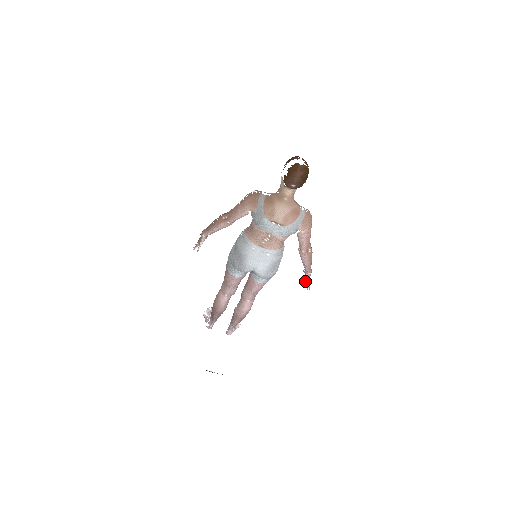
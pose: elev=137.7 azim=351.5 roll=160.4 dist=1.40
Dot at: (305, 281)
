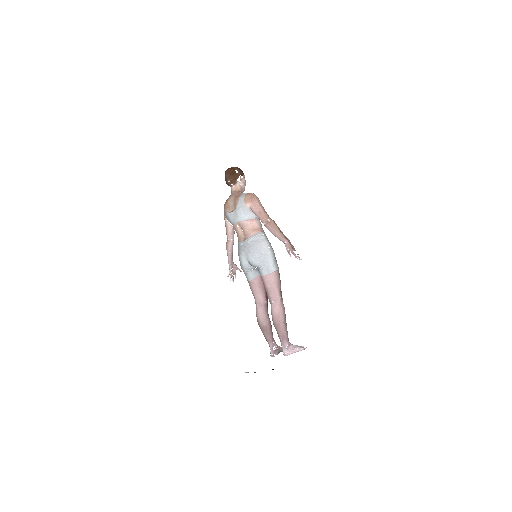
Dot at: (287, 251)
